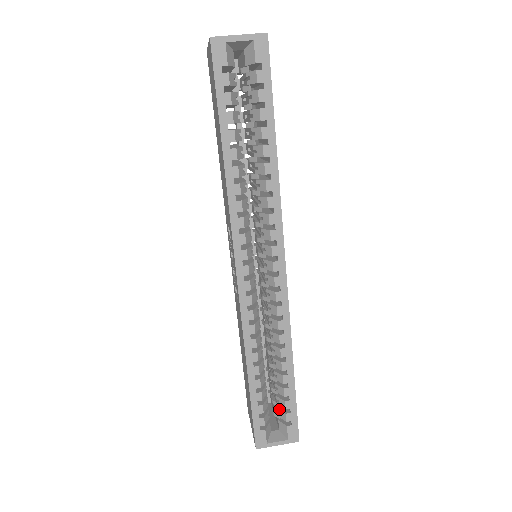
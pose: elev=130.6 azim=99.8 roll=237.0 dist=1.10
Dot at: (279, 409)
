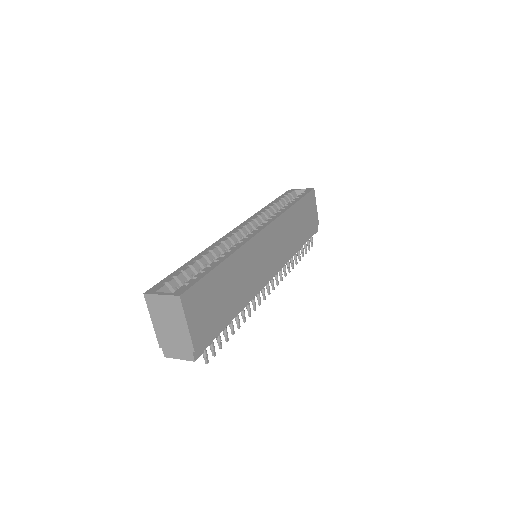
Dot at: occluded
